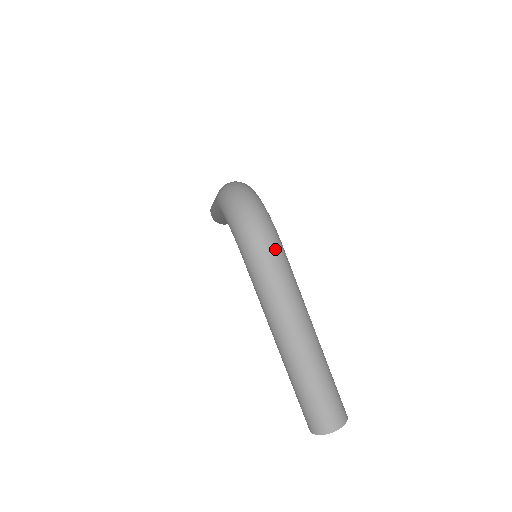
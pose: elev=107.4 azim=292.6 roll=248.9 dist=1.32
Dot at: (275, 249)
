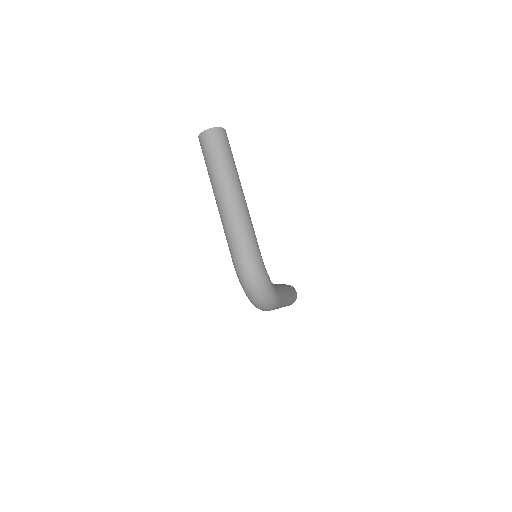
Dot at: (276, 307)
